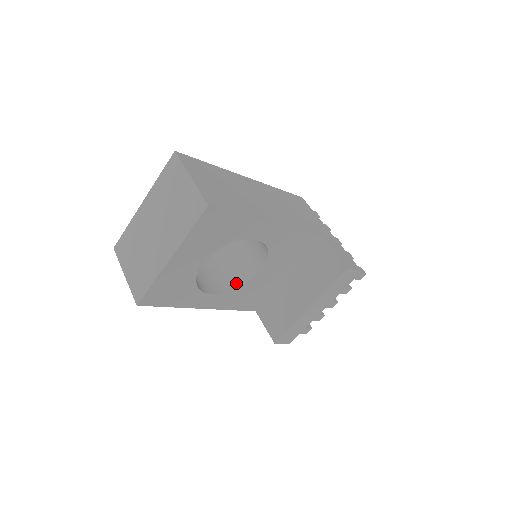
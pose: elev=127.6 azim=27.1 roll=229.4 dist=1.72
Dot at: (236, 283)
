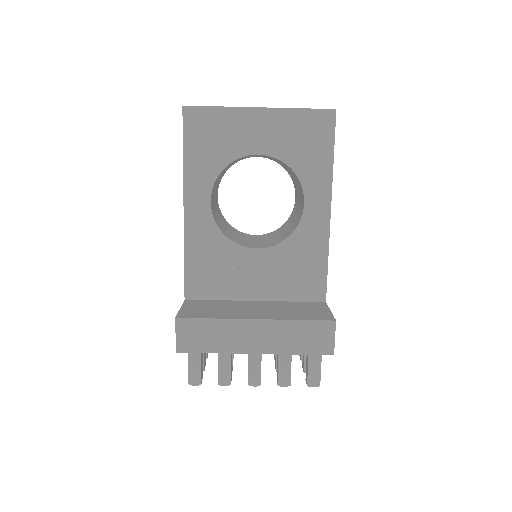
Dot at: (227, 235)
